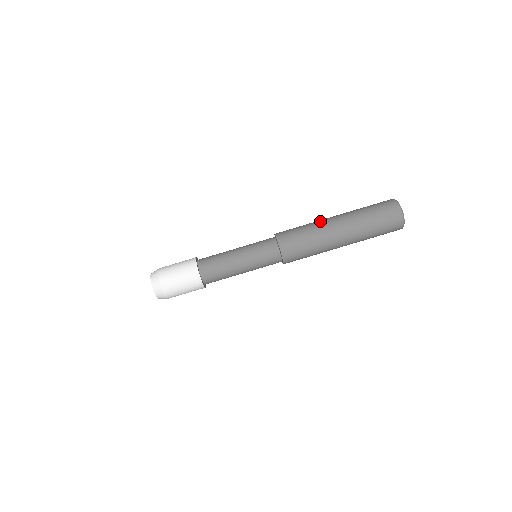
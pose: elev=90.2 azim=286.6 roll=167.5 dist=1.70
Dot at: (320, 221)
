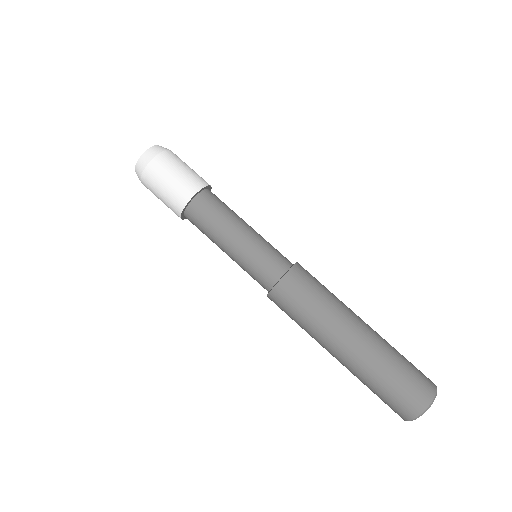
Dot at: occluded
